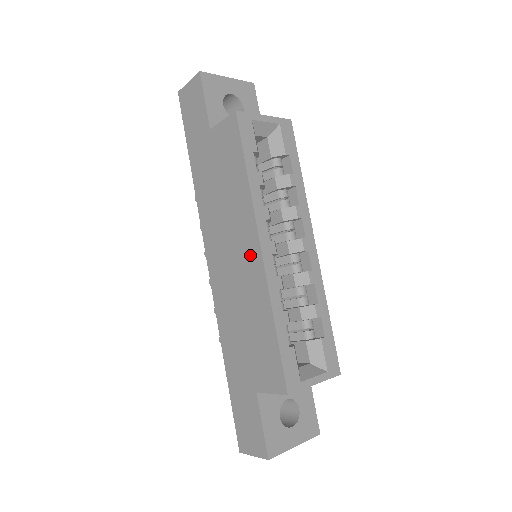
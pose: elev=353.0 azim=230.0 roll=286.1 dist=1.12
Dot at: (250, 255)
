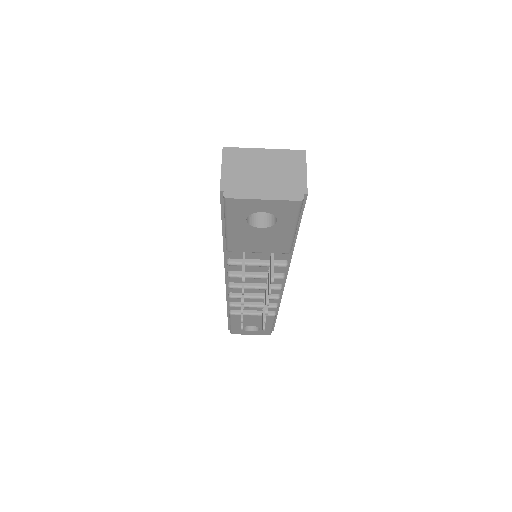
Dot at: occluded
